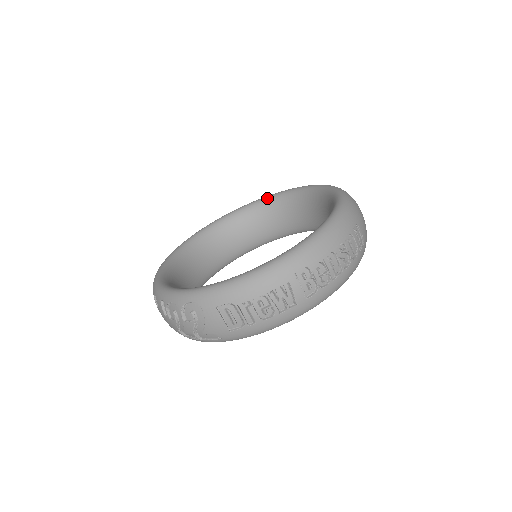
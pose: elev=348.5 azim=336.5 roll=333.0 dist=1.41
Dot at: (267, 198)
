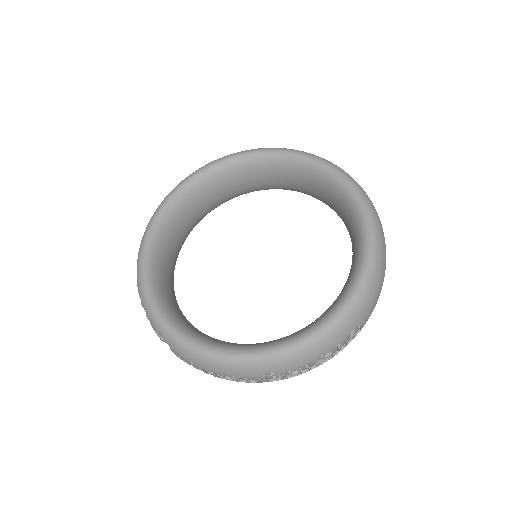
Dot at: (305, 160)
